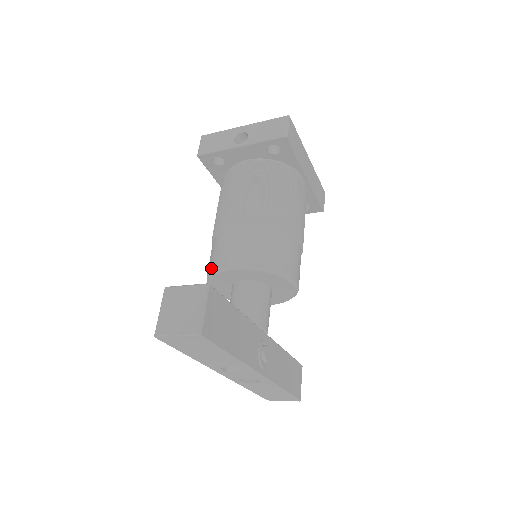
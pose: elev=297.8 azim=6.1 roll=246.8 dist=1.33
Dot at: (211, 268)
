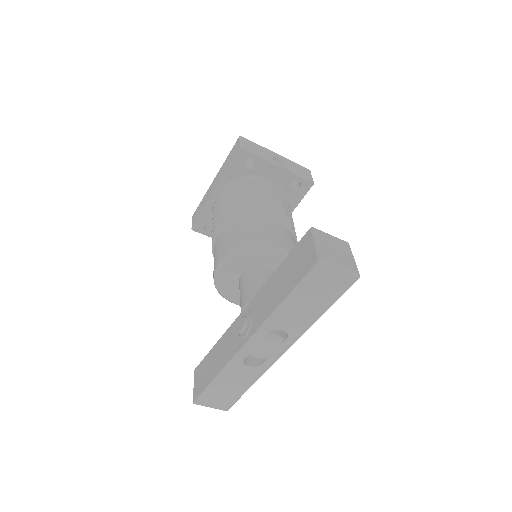
Dot at: (253, 242)
